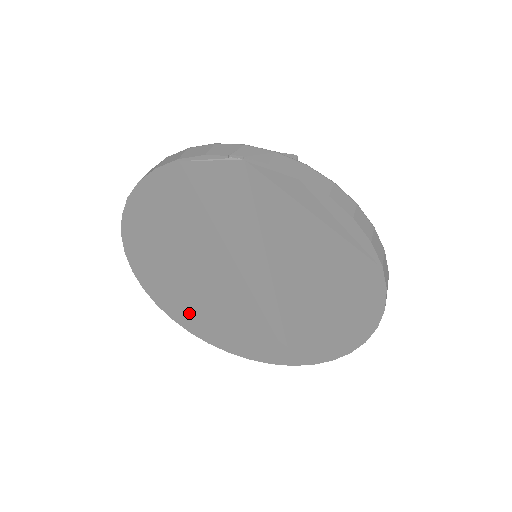
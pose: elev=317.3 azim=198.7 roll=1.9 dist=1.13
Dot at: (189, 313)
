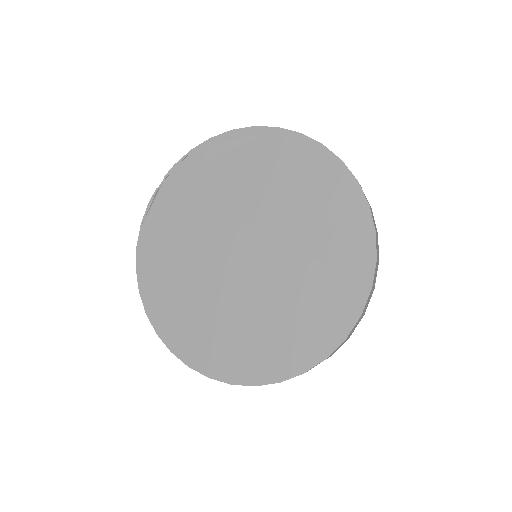
Dot at: (255, 354)
